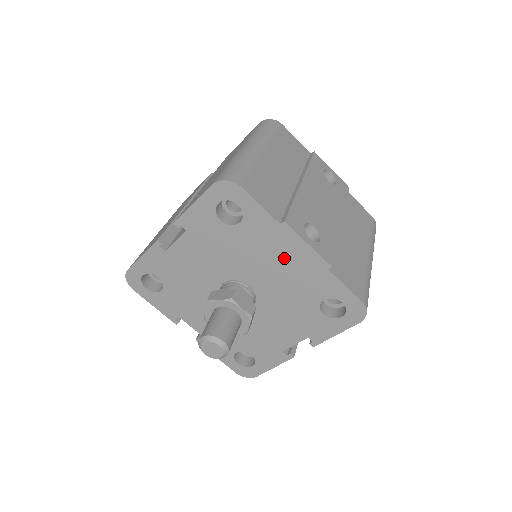
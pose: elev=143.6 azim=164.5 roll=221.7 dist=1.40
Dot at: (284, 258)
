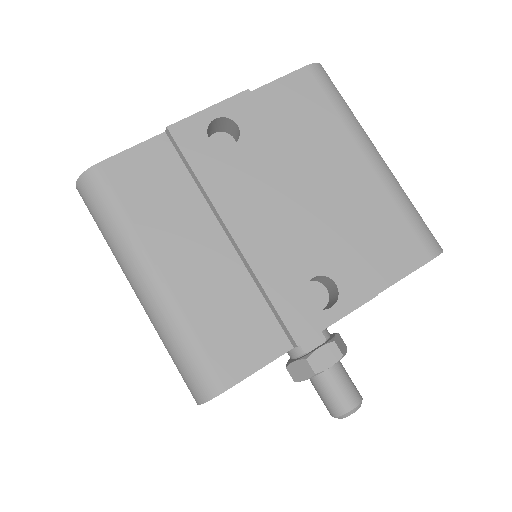
Dot at: occluded
